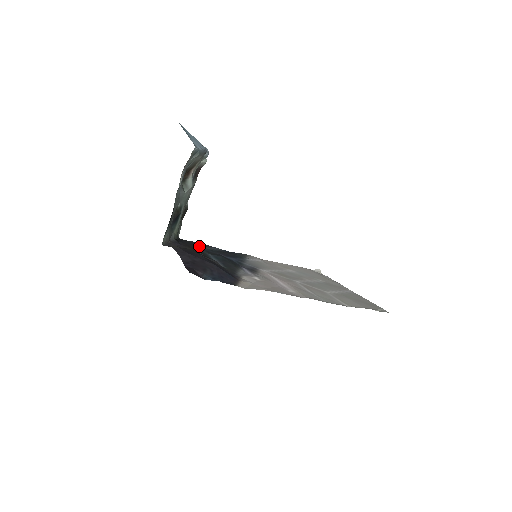
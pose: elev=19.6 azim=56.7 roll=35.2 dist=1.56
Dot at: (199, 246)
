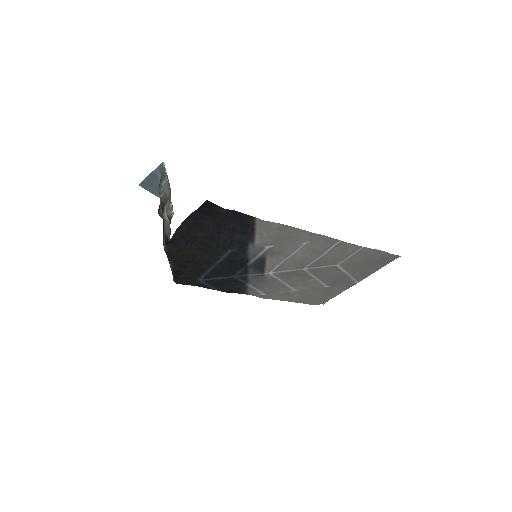
Dot at: (197, 279)
